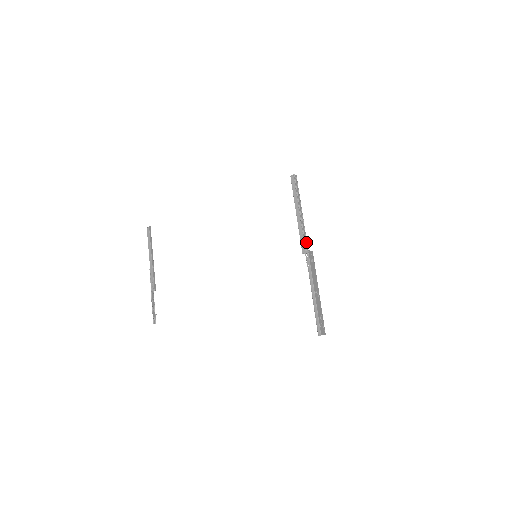
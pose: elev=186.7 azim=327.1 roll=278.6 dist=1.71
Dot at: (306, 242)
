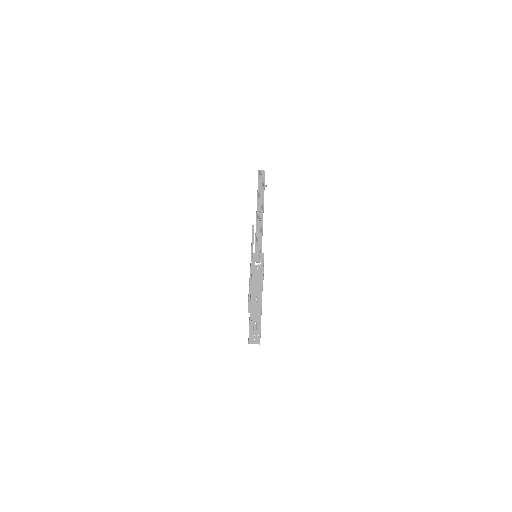
Dot at: (259, 243)
